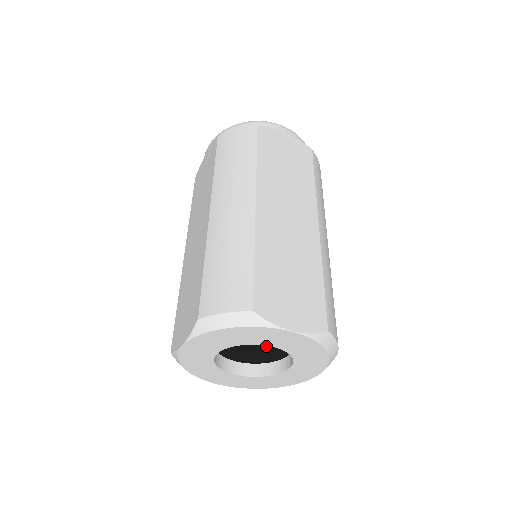
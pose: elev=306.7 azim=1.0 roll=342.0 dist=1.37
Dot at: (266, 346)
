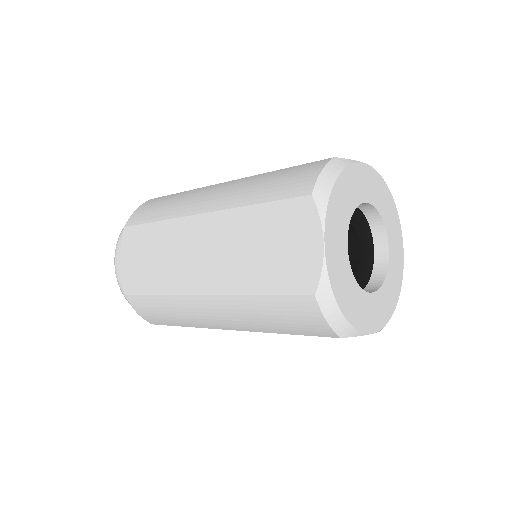
Dot at: (354, 262)
